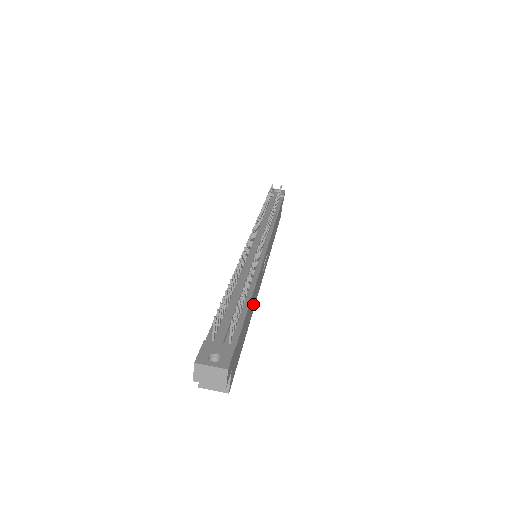
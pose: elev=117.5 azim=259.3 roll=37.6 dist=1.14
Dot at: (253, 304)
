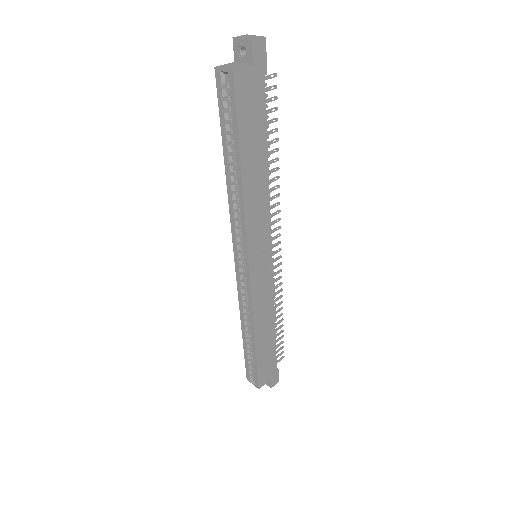
Dot at: (252, 191)
